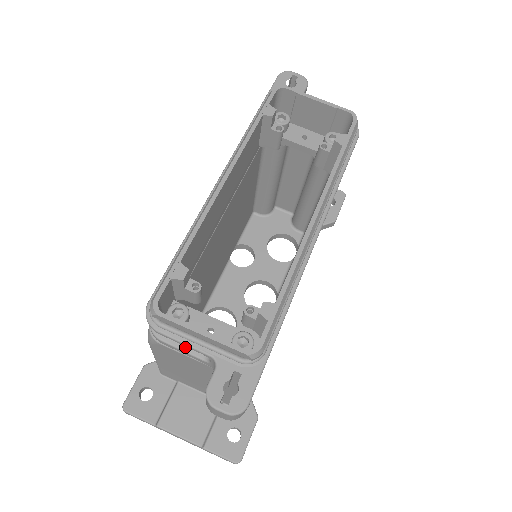
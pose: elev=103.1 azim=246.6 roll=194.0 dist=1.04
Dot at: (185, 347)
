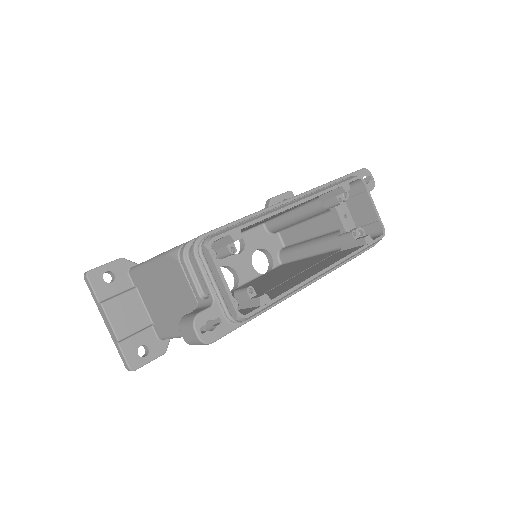
Dot at: (195, 278)
